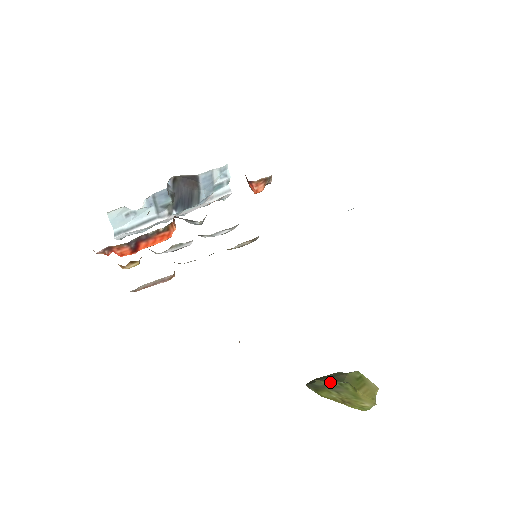
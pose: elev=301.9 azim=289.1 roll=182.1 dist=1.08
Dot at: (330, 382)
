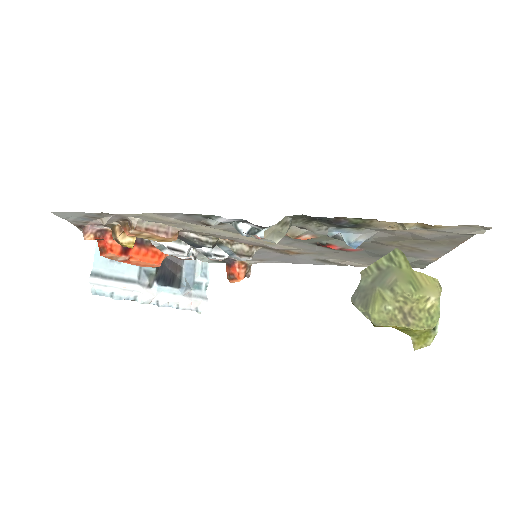
Dot at: (378, 264)
